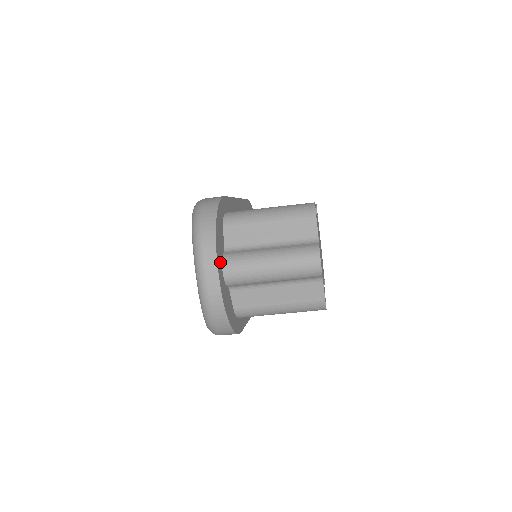
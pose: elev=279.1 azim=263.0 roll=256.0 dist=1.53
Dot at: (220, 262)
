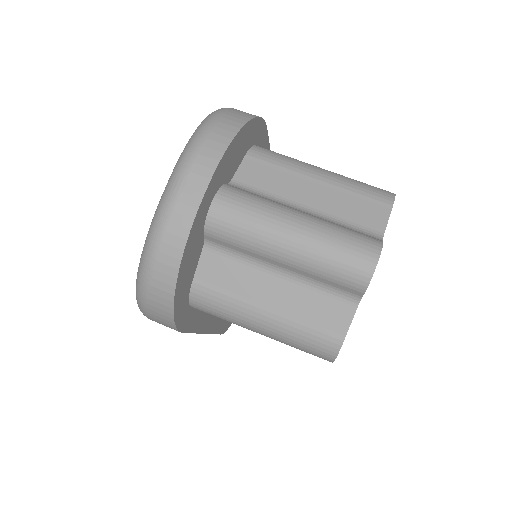
Dot at: (216, 185)
